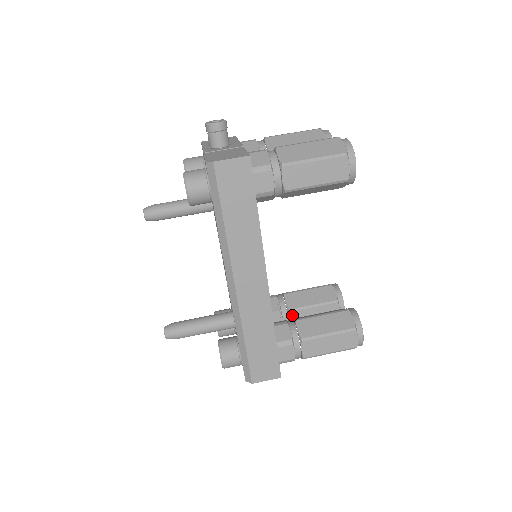
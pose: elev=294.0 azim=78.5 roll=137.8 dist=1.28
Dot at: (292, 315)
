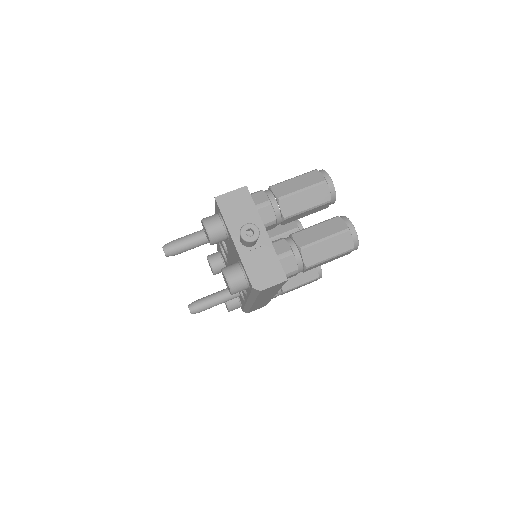
Dot at: occluded
